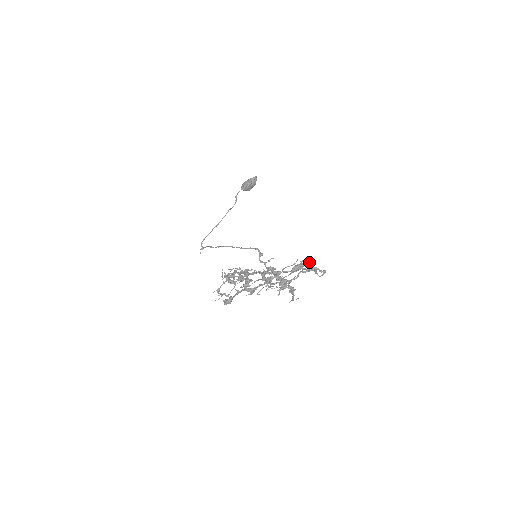
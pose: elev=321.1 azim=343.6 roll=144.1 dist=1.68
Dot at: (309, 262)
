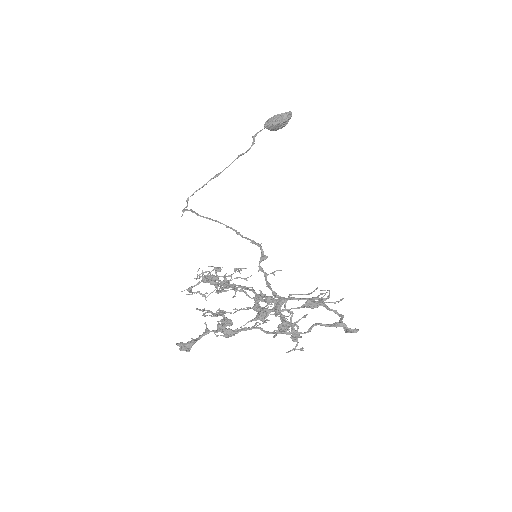
Dot at: (334, 302)
